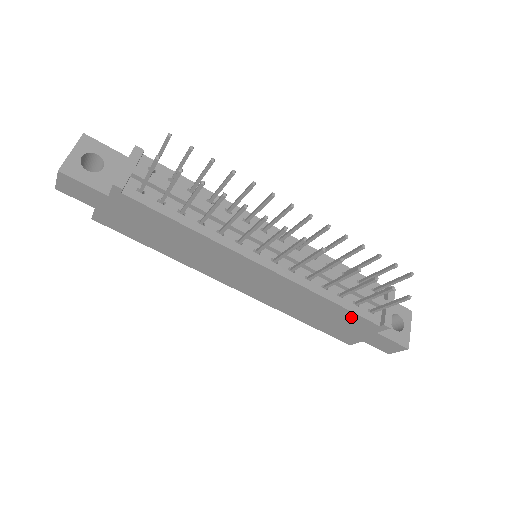
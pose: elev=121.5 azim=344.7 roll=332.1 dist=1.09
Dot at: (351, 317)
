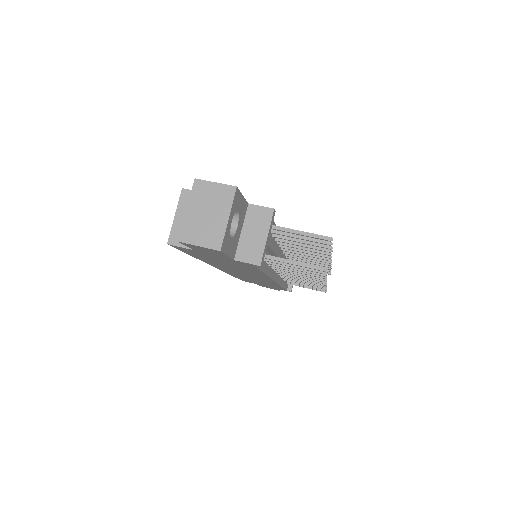
Dot at: (277, 287)
